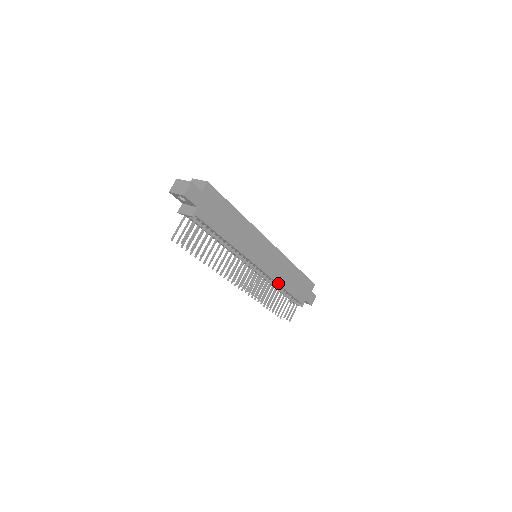
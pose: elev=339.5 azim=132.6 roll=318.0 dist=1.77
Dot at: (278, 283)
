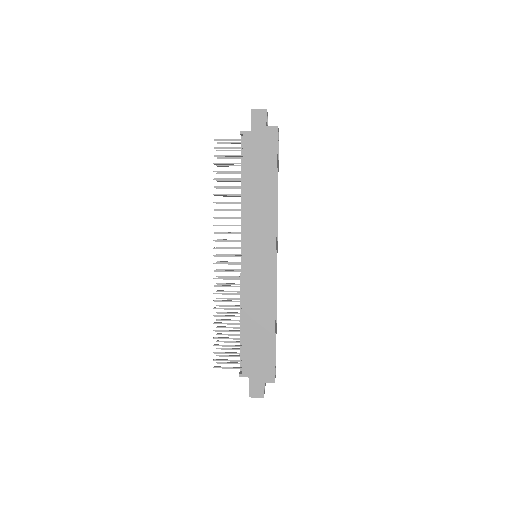
Dot at: (243, 305)
